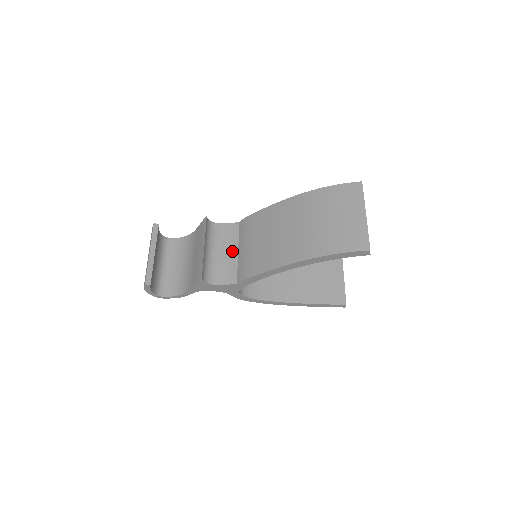
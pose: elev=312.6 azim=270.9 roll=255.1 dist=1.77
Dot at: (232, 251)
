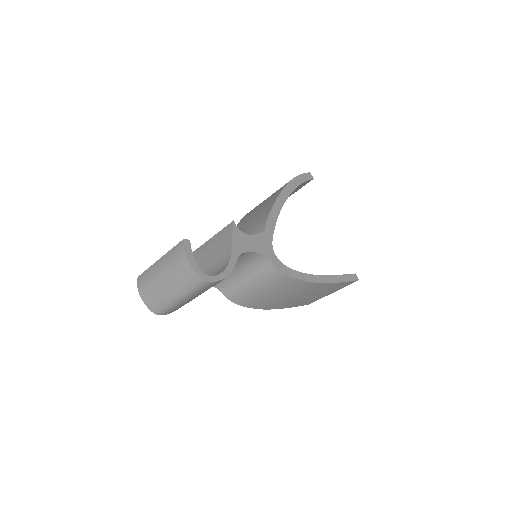
Dot at: occluded
